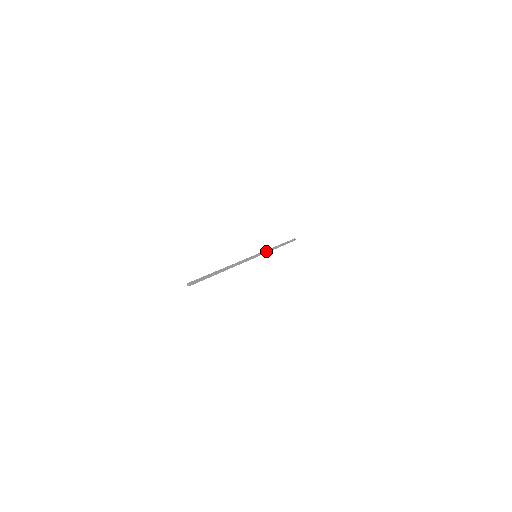
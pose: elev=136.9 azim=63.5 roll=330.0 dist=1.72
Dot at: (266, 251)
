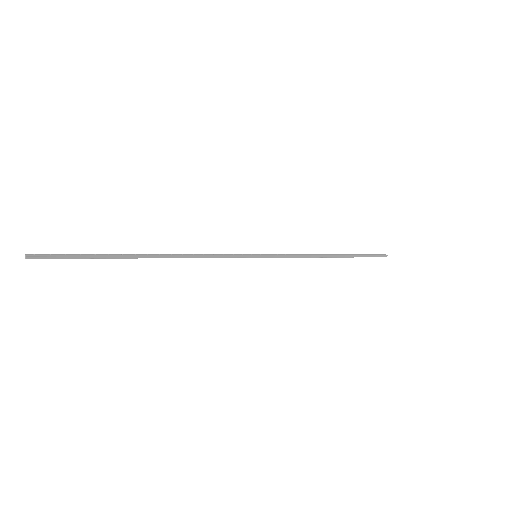
Dot at: (288, 254)
